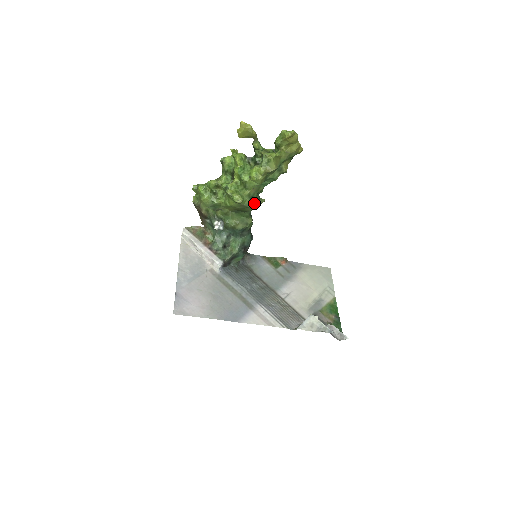
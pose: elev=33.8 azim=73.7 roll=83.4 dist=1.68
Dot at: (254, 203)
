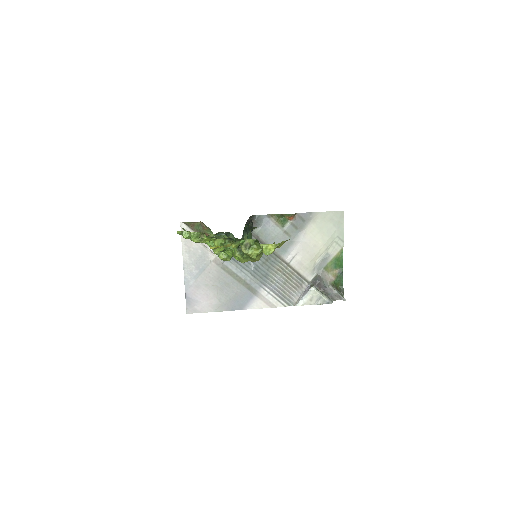
Dot at: occluded
